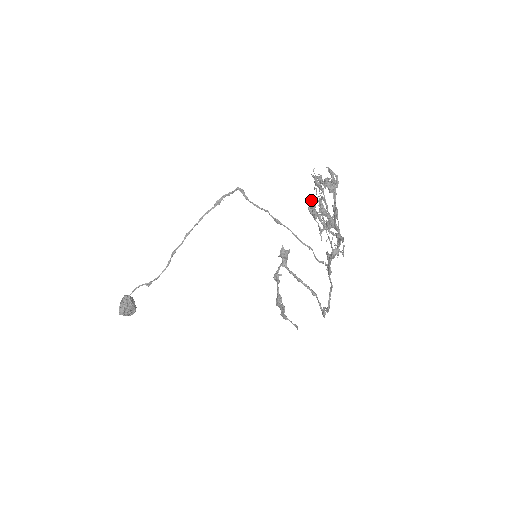
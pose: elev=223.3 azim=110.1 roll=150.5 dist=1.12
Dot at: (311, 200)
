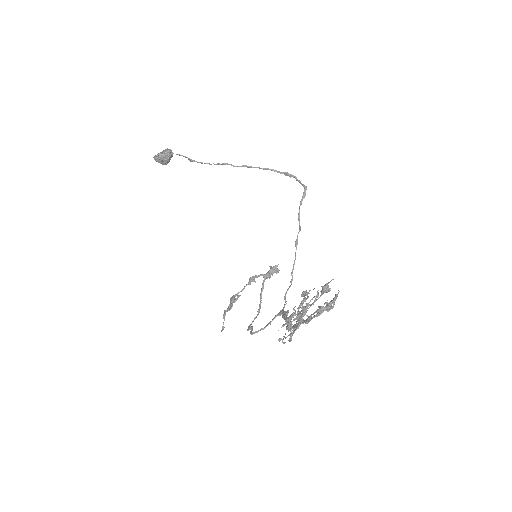
Dot at: occluded
